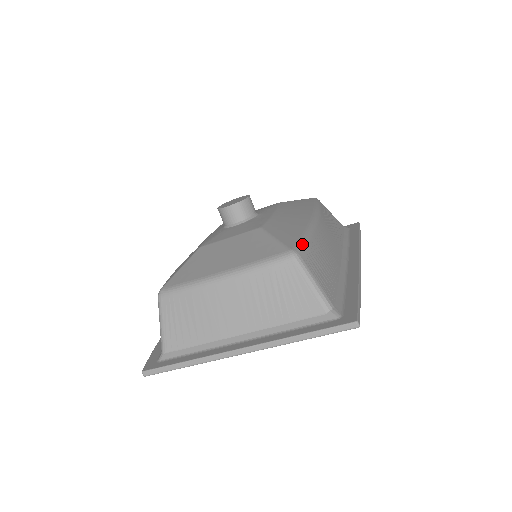
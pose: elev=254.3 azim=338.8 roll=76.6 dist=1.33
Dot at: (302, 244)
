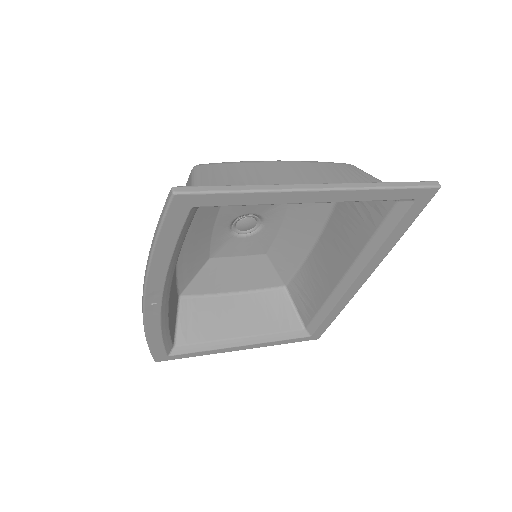
Dot at: occluded
